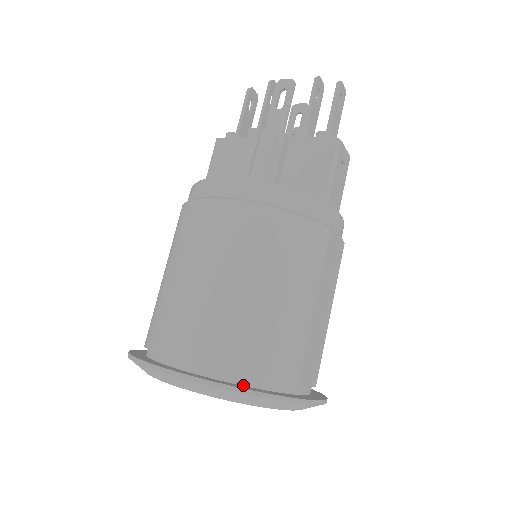
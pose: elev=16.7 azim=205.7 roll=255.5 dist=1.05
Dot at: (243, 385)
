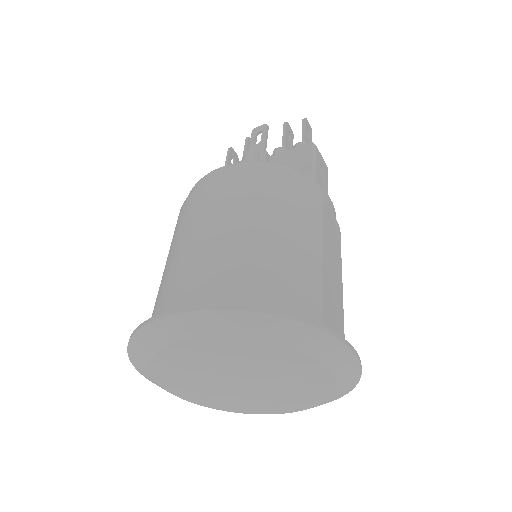
Dot at: occluded
